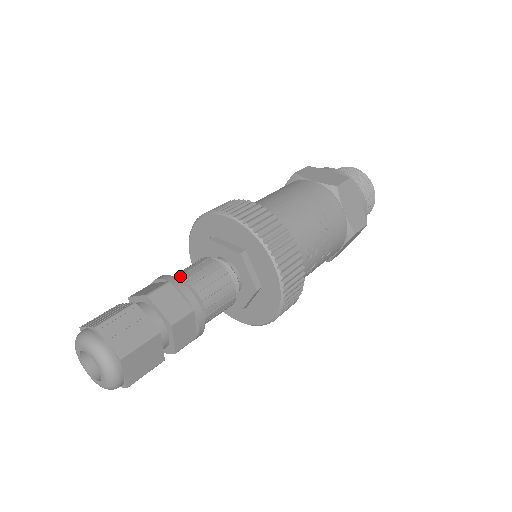
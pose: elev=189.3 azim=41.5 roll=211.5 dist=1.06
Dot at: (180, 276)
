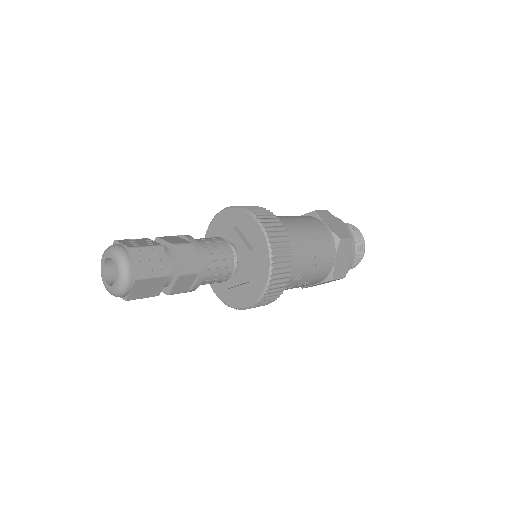
Dot at: (200, 243)
